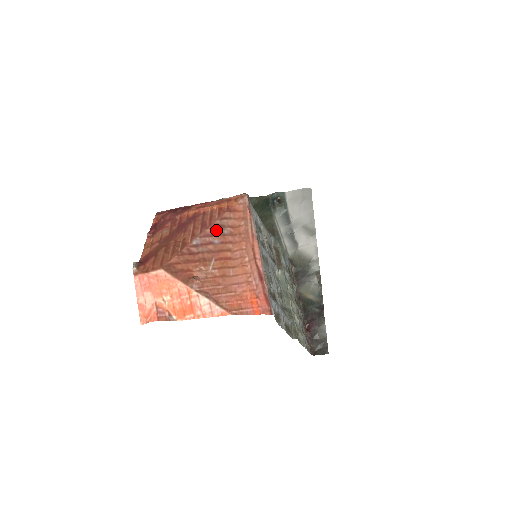
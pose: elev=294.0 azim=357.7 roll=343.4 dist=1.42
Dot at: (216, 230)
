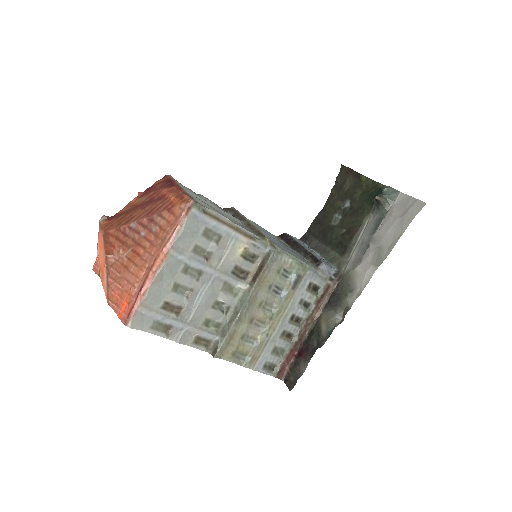
Dot at: (149, 223)
